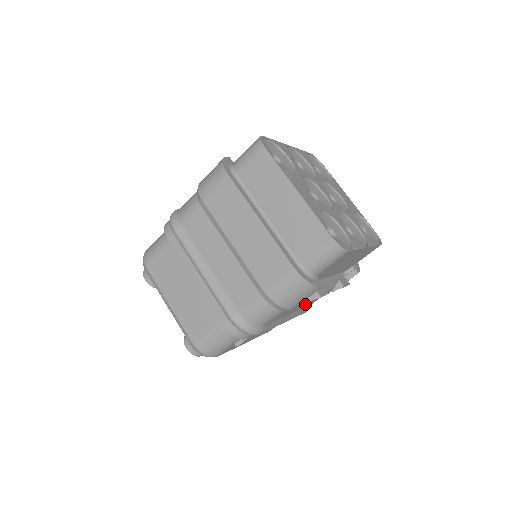
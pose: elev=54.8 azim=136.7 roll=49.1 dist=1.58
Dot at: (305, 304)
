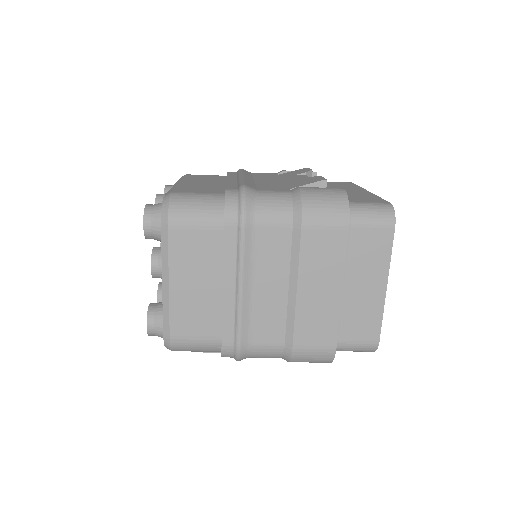
Dot at: occluded
